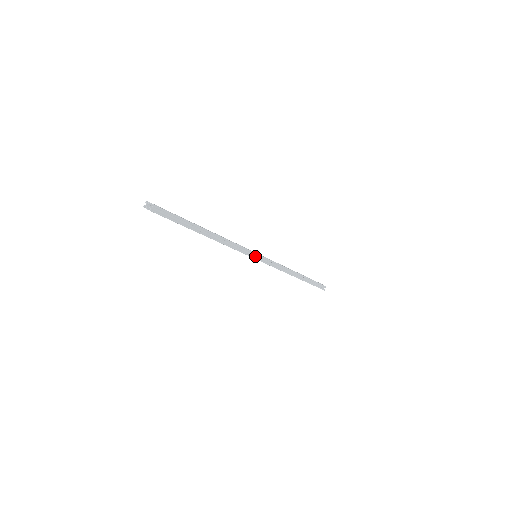
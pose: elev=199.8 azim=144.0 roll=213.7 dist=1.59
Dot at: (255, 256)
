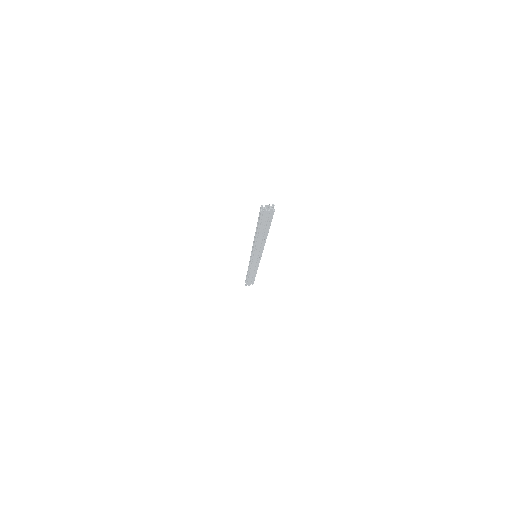
Dot at: (259, 255)
